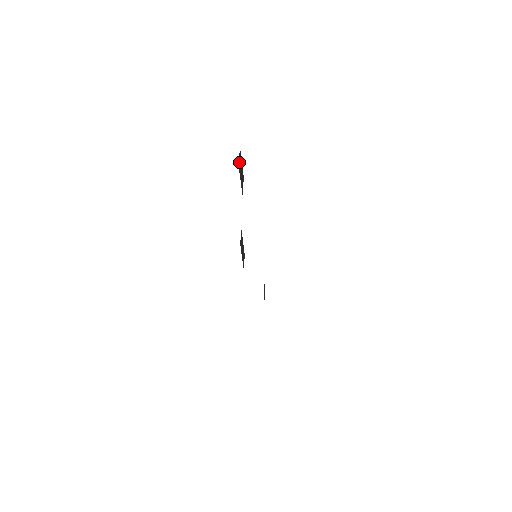
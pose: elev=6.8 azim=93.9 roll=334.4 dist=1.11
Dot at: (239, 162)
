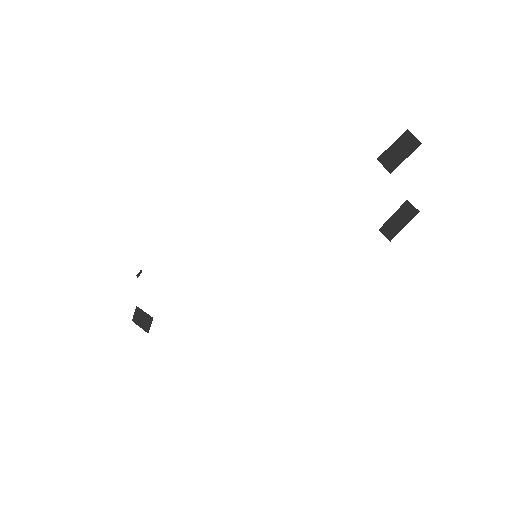
Dot at: (413, 141)
